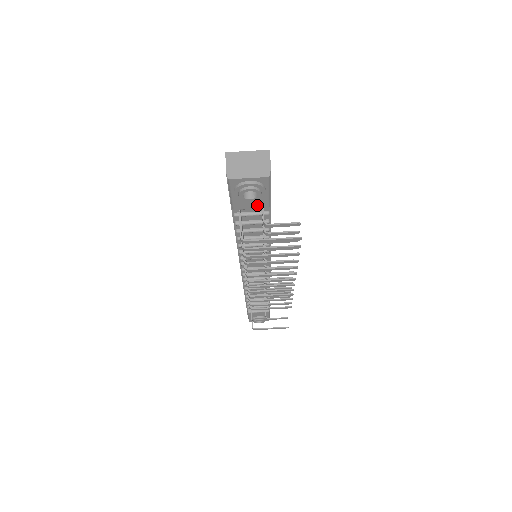
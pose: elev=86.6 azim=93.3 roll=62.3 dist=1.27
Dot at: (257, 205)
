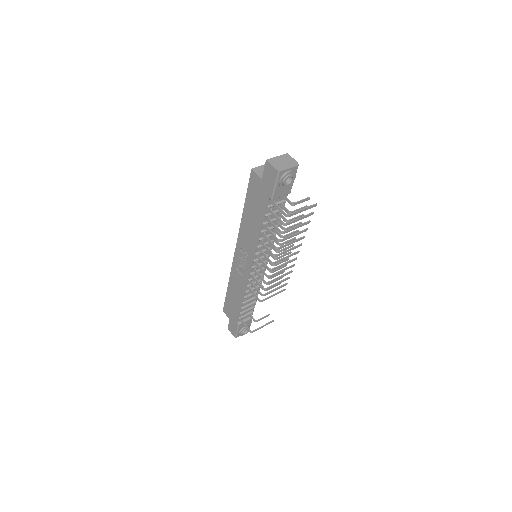
Dot at: (285, 192)
